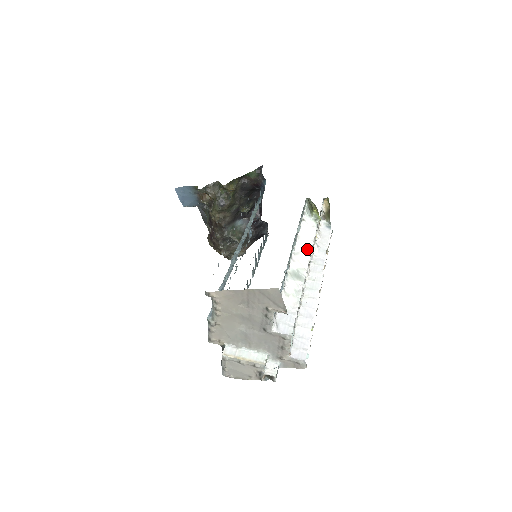
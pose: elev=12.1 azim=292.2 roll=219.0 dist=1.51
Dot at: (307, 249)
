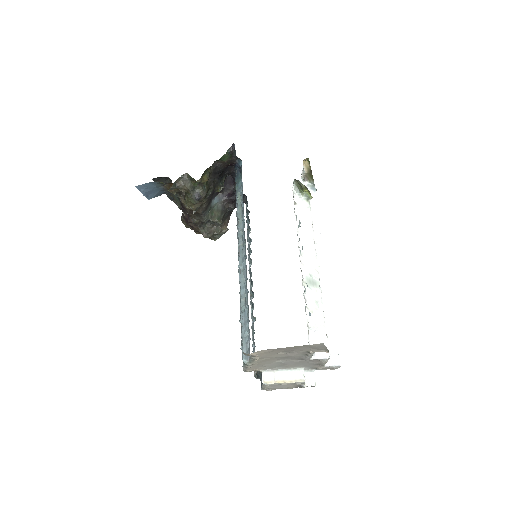
Dot at: (310, 242)
